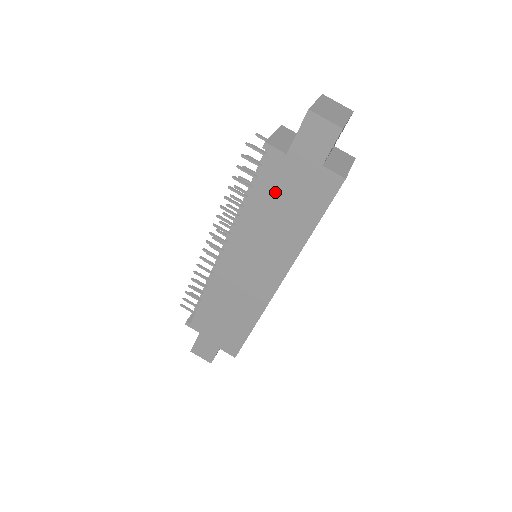
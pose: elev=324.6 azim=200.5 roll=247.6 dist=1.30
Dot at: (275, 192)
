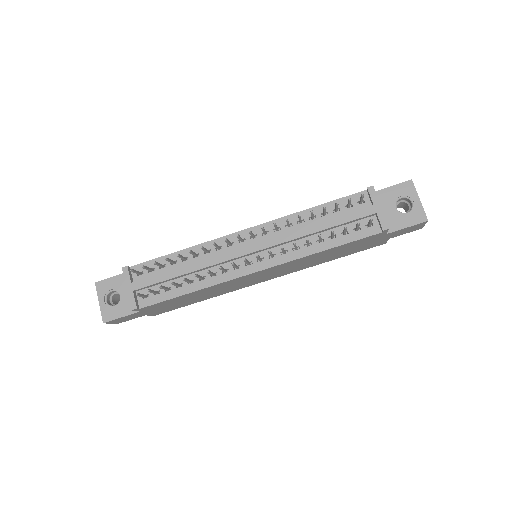
Dot at: (349, 247)
